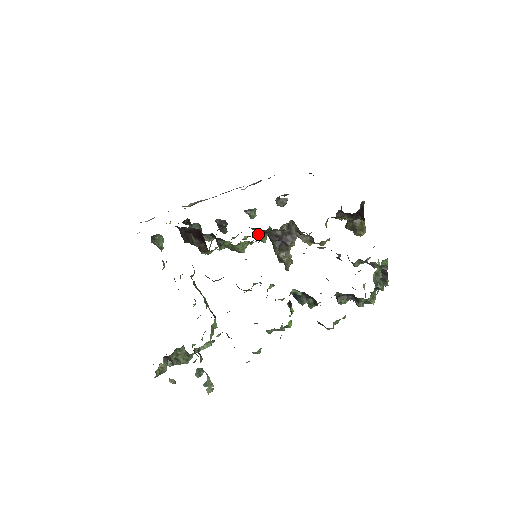
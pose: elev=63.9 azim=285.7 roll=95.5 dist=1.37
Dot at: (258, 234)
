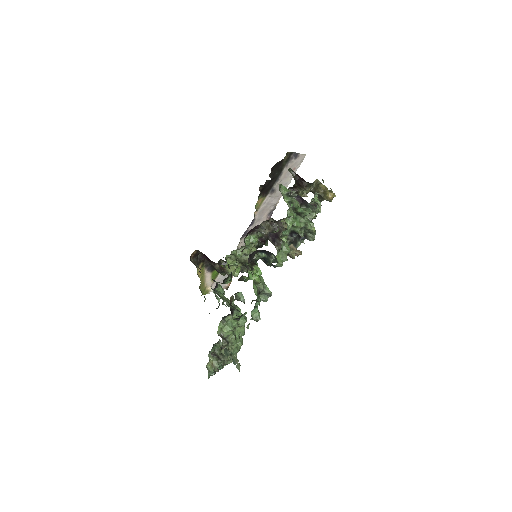
Dot at: (262, 244)
